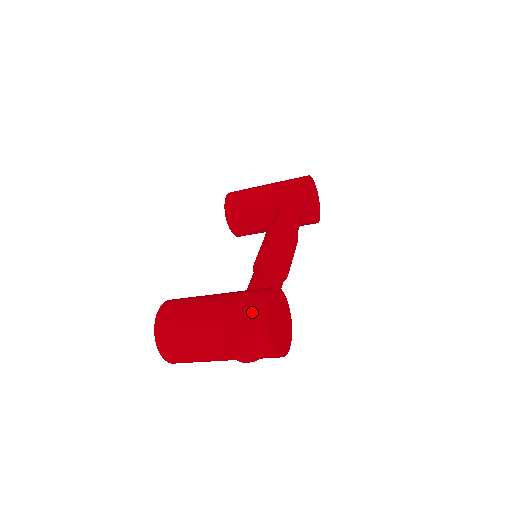
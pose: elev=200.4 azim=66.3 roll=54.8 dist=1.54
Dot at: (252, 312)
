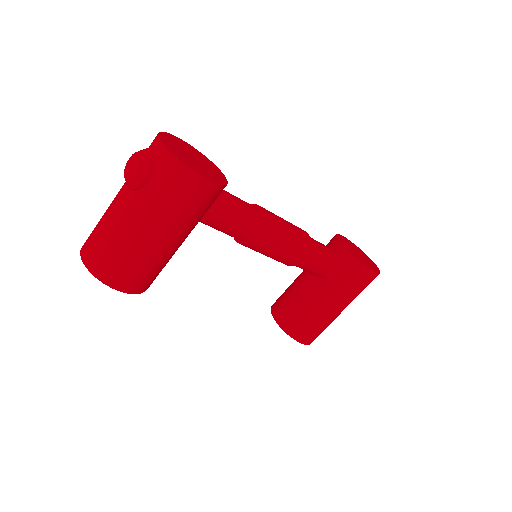
Dot at: occluded
